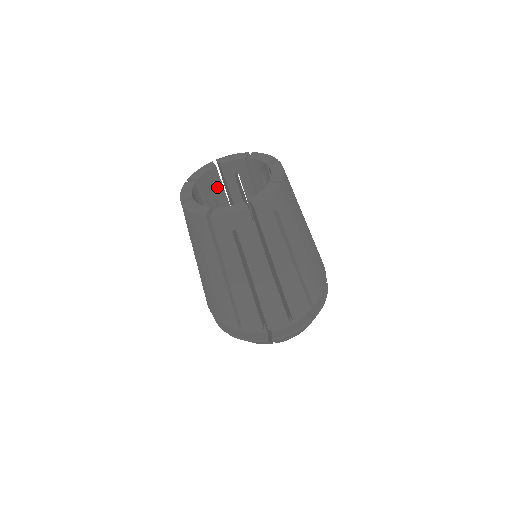
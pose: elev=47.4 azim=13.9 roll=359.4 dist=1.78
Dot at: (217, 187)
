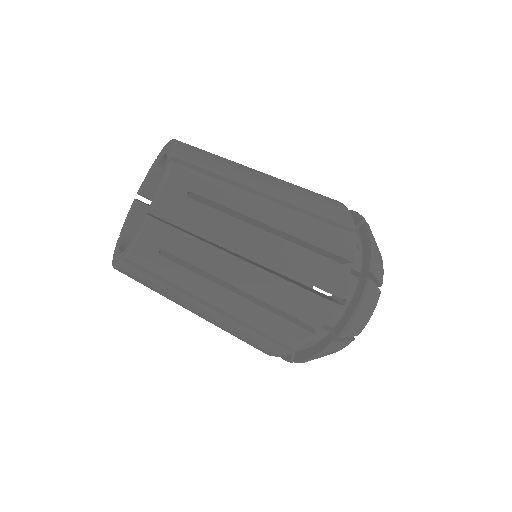
Dot at: occluded
